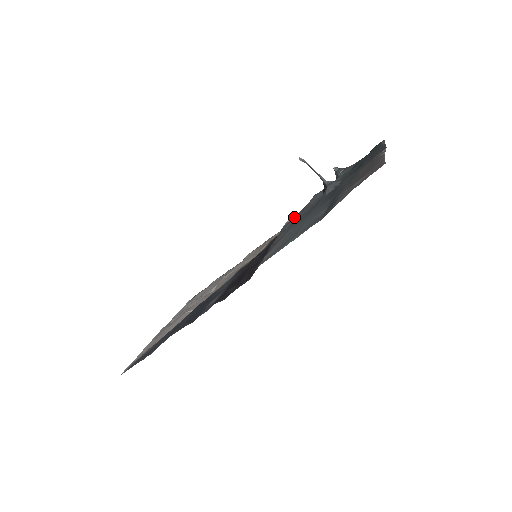
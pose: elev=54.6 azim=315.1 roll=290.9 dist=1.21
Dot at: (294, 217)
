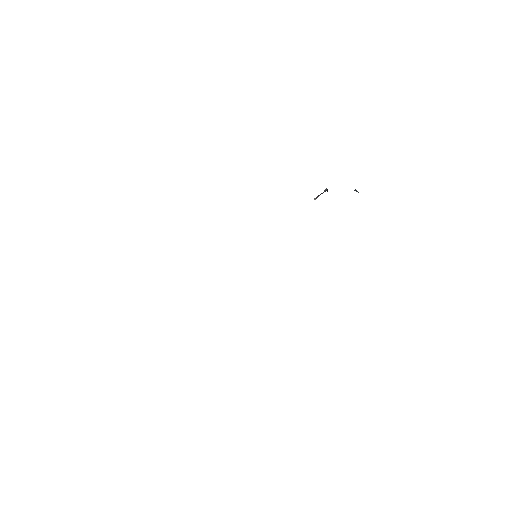
Dot at: occluded
